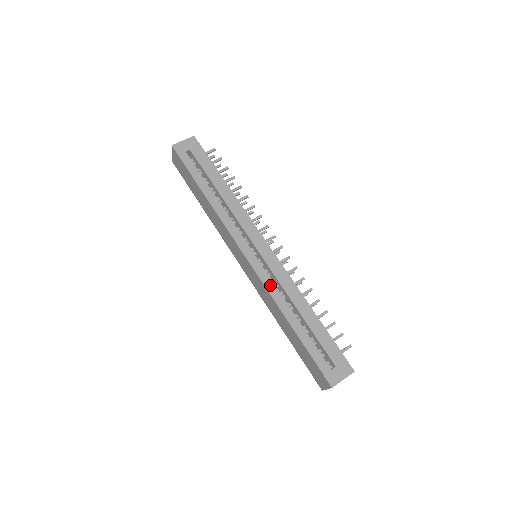
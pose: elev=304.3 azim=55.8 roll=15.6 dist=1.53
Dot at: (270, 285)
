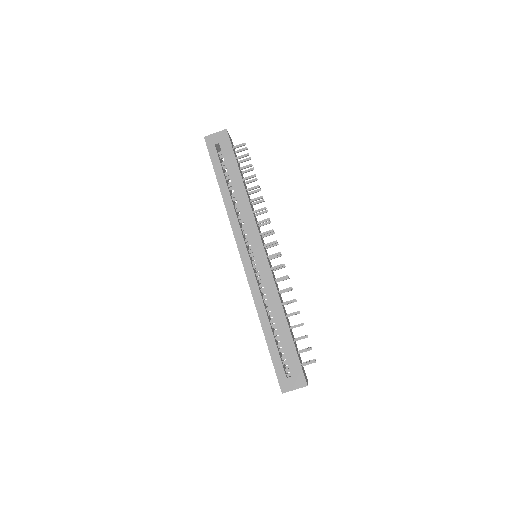
Dot at: (255, 289)
